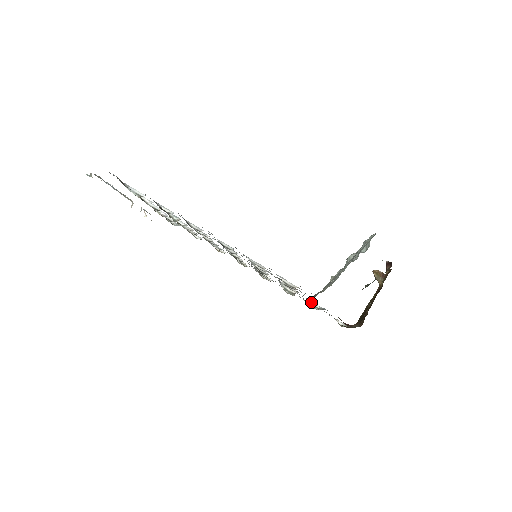
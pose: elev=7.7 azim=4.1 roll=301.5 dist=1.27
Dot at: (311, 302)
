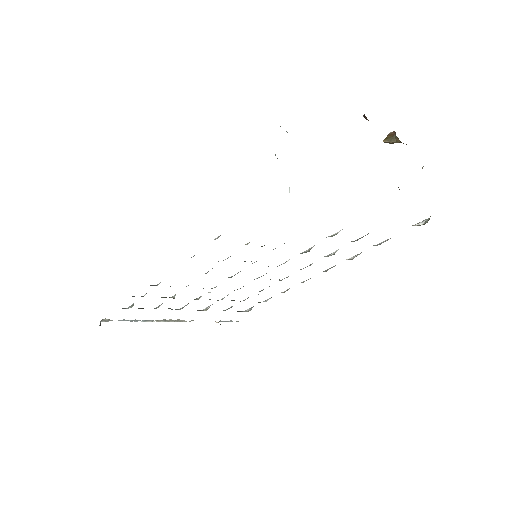
Dot at: (330, 236)
